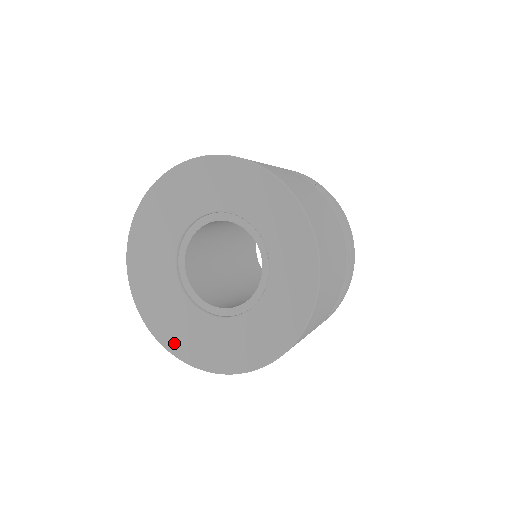
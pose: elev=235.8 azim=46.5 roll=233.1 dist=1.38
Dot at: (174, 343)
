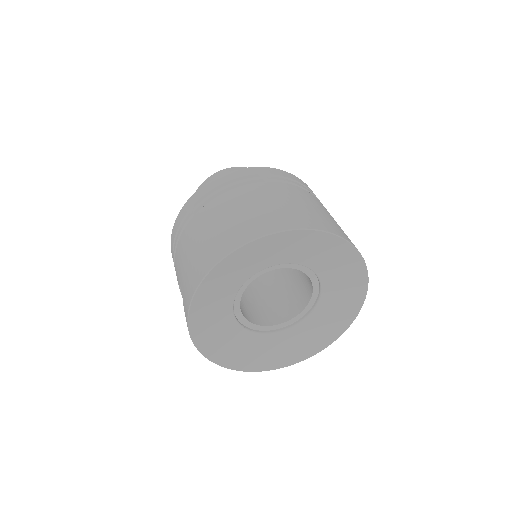
Dot at: (315, 347)
